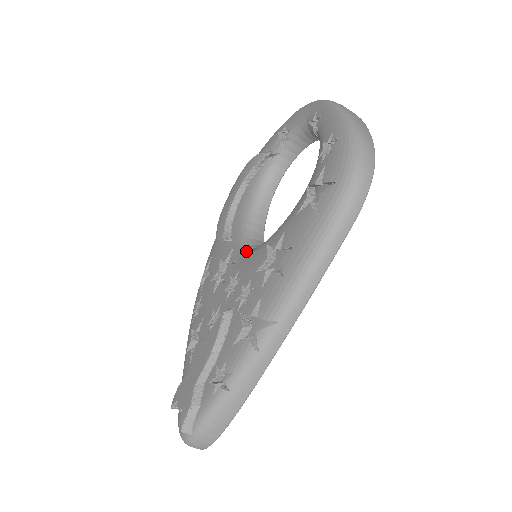
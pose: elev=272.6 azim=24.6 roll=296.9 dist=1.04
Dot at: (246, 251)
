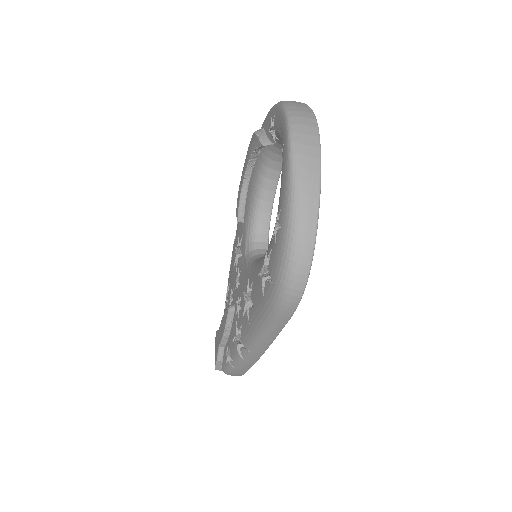
Dot at: (247, 252)
